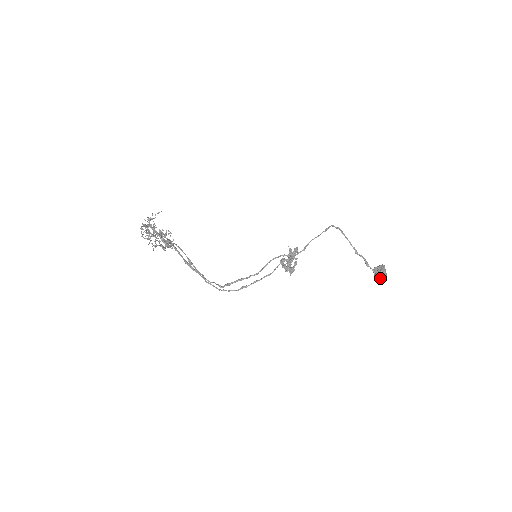
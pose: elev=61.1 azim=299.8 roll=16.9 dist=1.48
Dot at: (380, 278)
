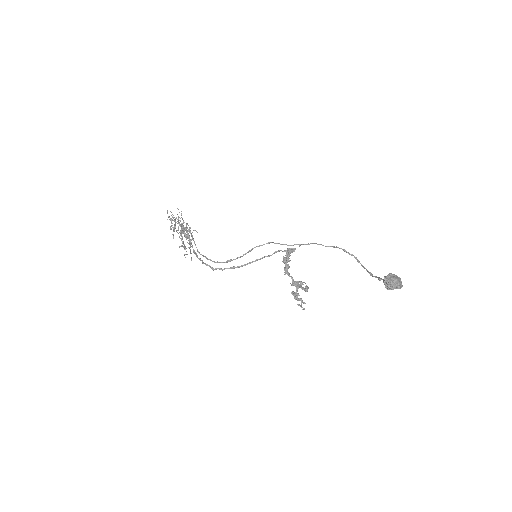
Dot at: (386, 277)
